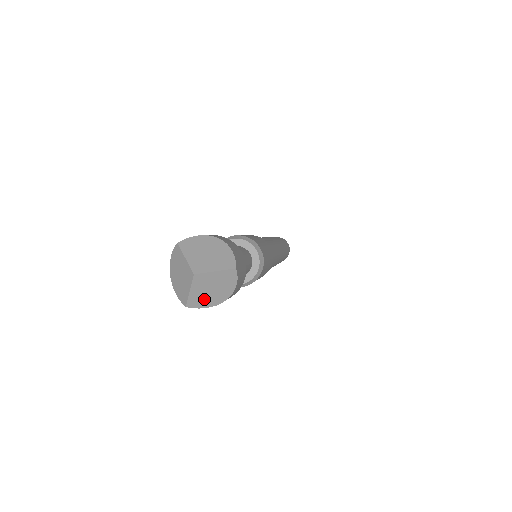
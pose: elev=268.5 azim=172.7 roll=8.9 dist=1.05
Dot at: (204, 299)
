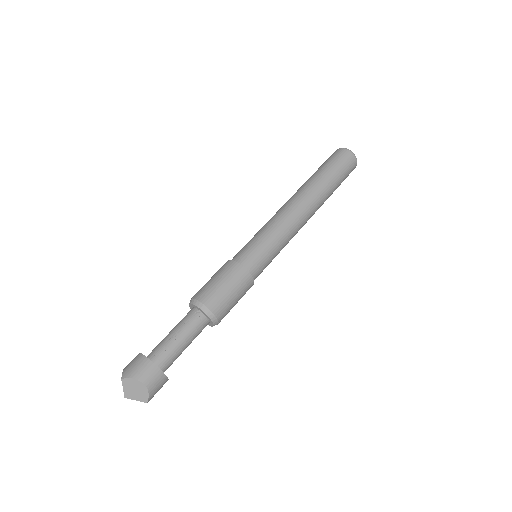
Dot at: occluded
